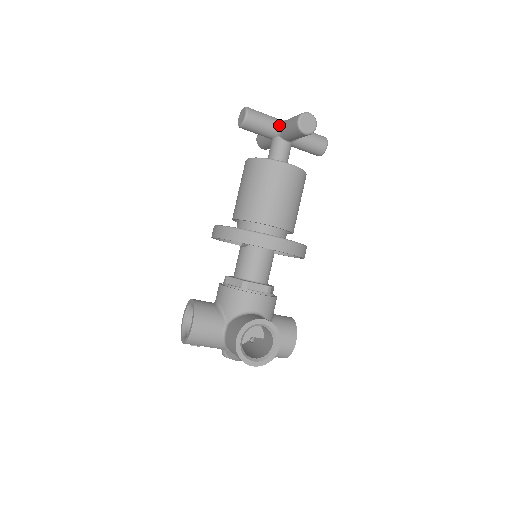
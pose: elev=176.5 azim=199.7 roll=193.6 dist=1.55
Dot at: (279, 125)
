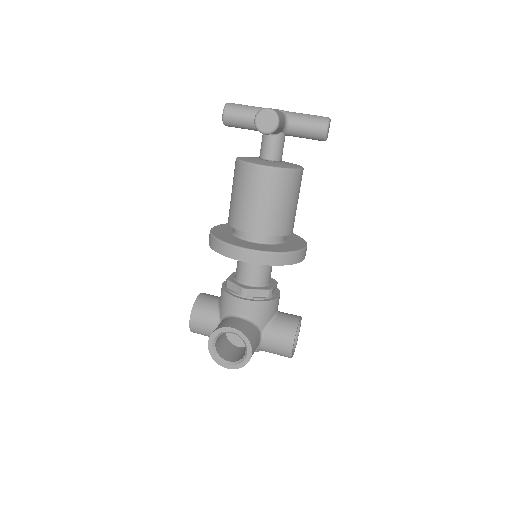
Dot at: (287, 122)
